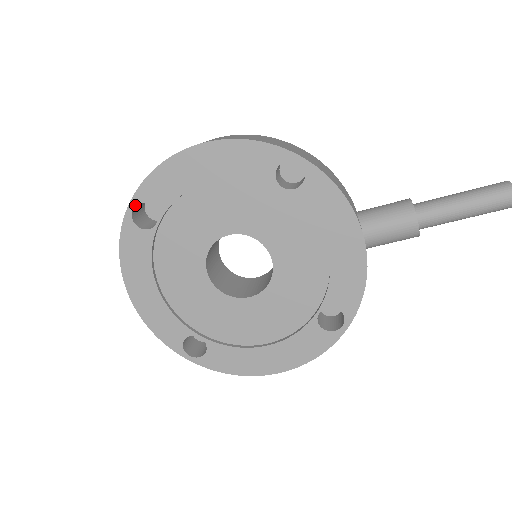
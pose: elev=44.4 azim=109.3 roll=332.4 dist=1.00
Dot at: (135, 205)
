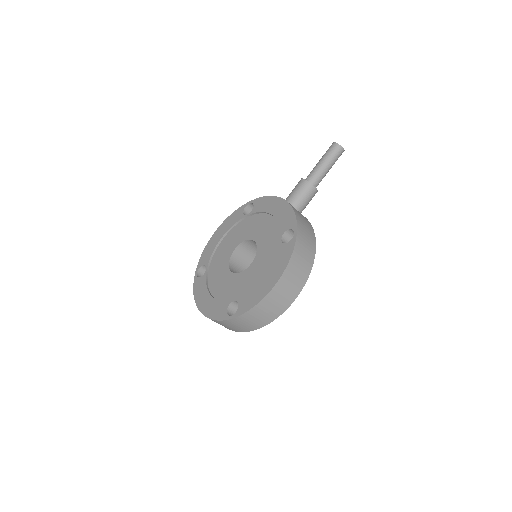
Dot at: (198, 270)
